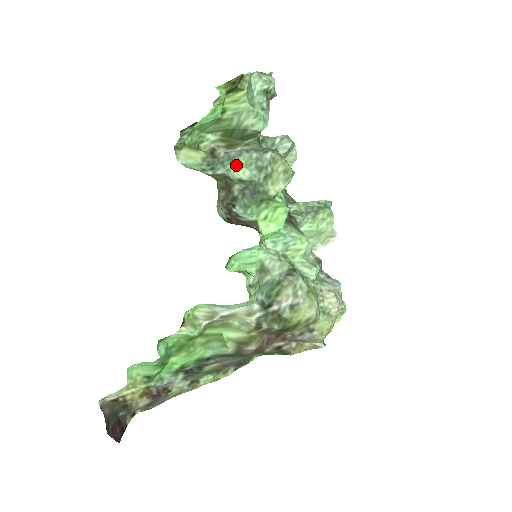
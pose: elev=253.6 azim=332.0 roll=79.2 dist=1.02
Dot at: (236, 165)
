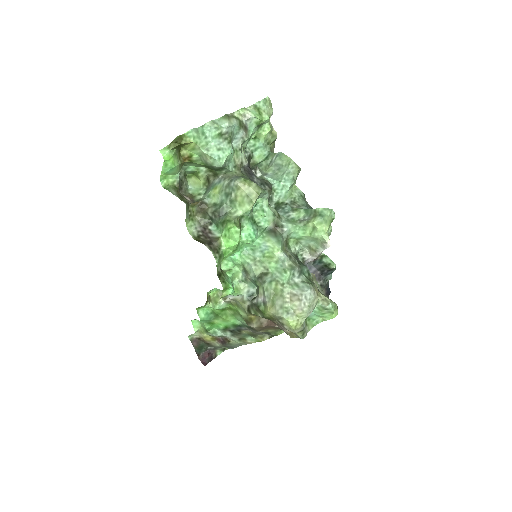
Dot at: (214, 192)
